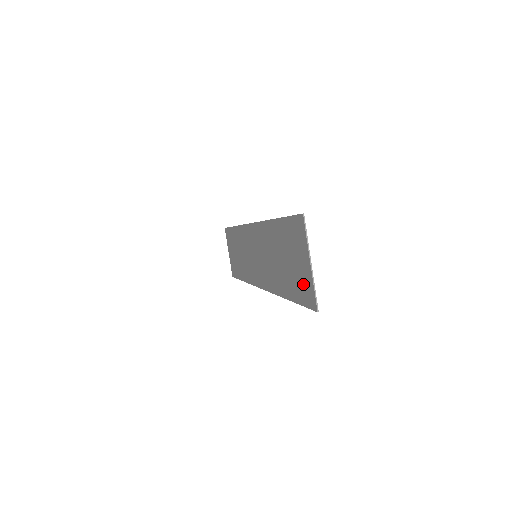
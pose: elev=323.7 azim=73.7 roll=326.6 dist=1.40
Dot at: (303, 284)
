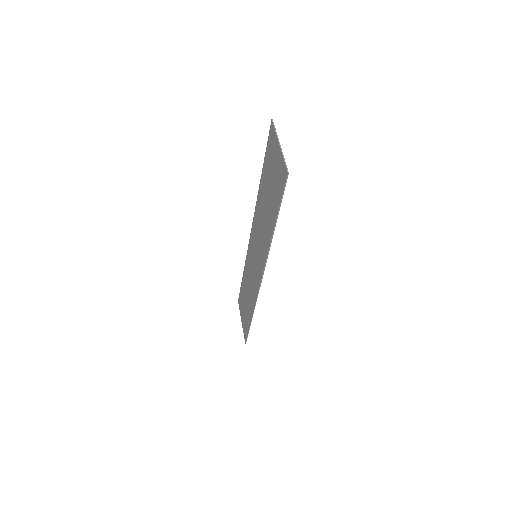
Dot at: (279, 177)
